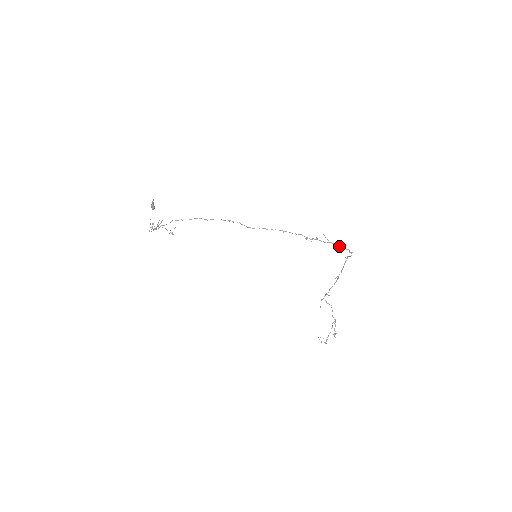
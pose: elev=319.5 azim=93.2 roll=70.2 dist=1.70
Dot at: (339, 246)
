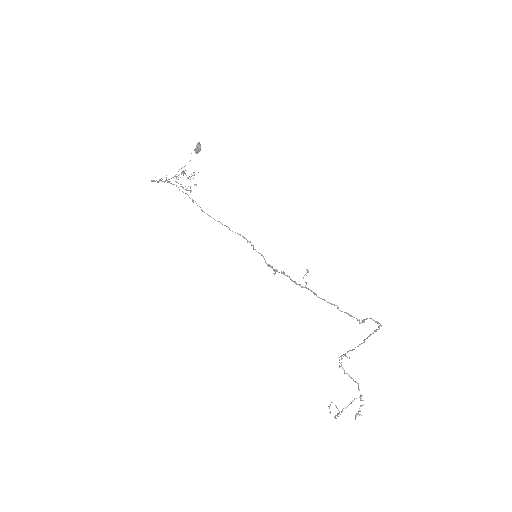
Dot at: (324, 299)
